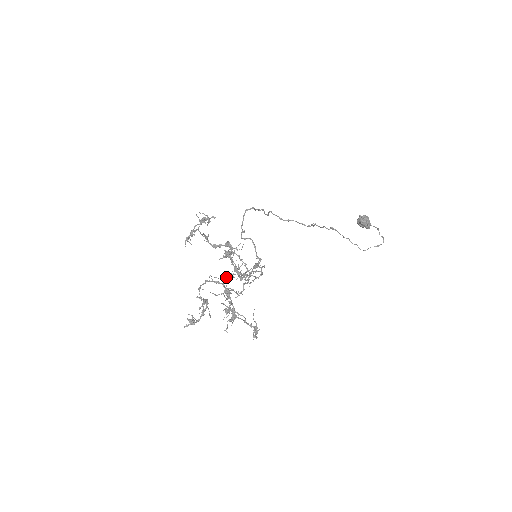
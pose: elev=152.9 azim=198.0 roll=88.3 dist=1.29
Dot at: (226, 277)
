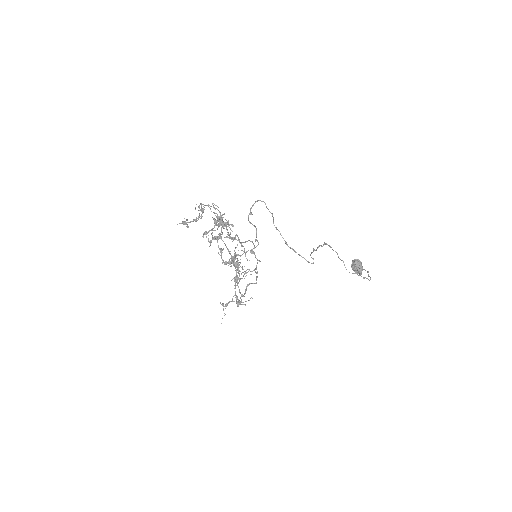
Dot at: (226, 304)
